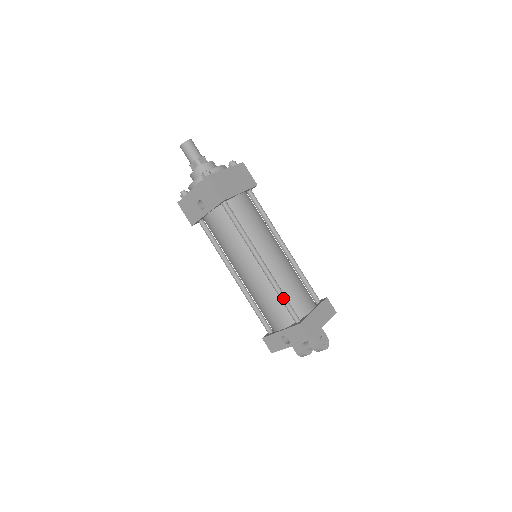
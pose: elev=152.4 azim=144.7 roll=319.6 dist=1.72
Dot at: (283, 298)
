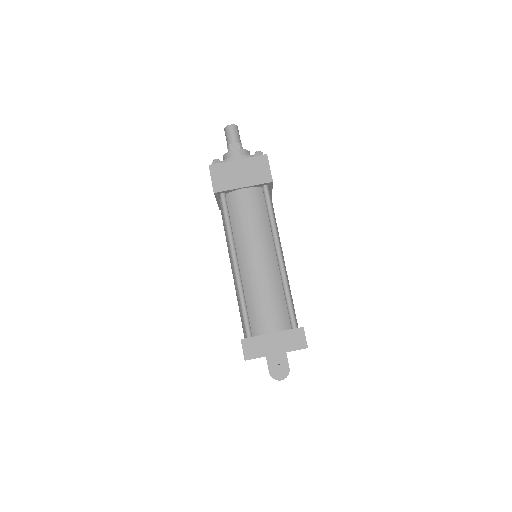
Dot at: (241, 307)
